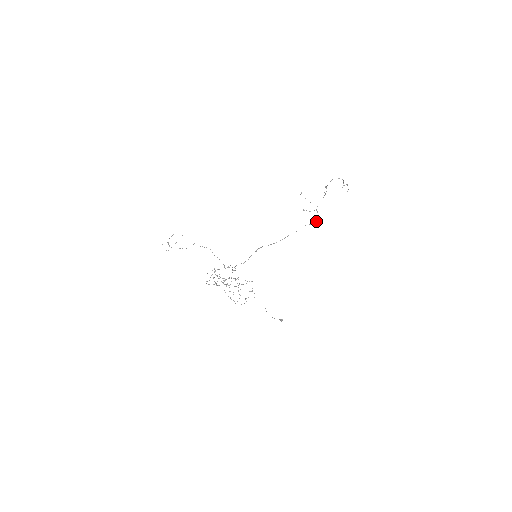
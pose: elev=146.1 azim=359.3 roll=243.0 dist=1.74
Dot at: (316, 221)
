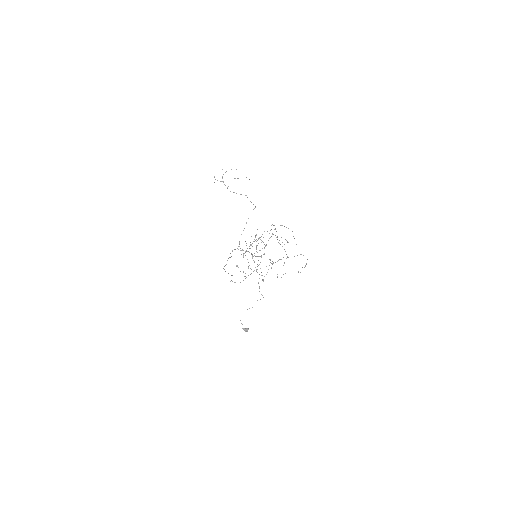
Dot at: (240, 282)
